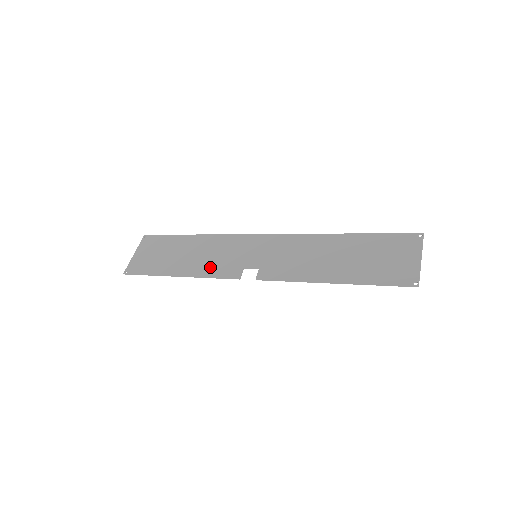
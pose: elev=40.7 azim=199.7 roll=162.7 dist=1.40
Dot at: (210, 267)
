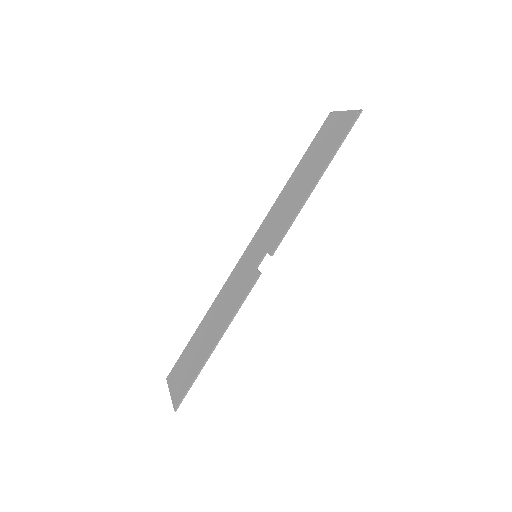
Dot at: (233, 304)
